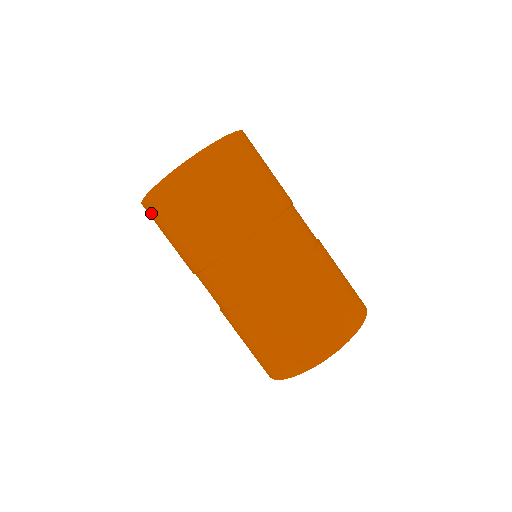
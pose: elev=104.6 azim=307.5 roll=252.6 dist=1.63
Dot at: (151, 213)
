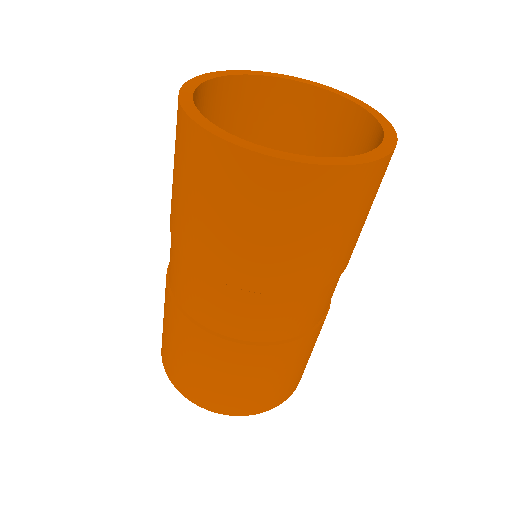
Dot at: (177, 124)
